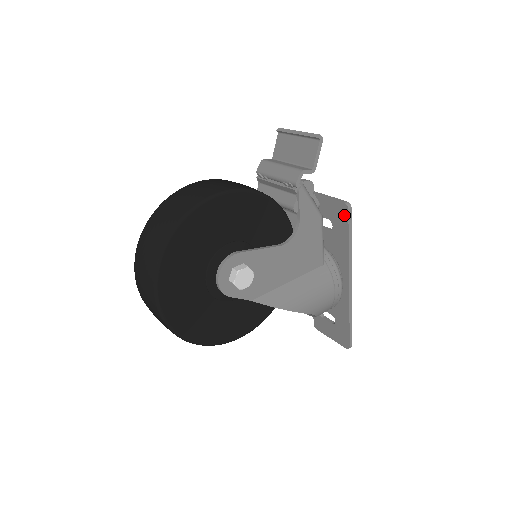
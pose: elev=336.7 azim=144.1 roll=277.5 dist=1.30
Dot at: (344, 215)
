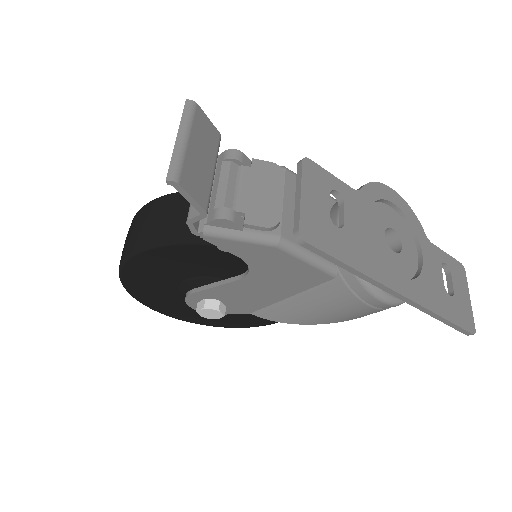
Dot at: occluded
